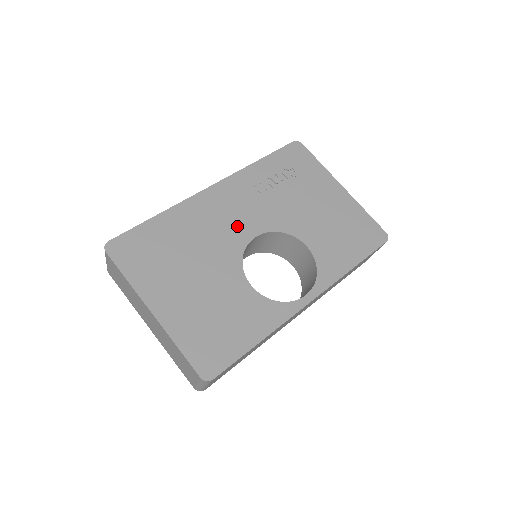
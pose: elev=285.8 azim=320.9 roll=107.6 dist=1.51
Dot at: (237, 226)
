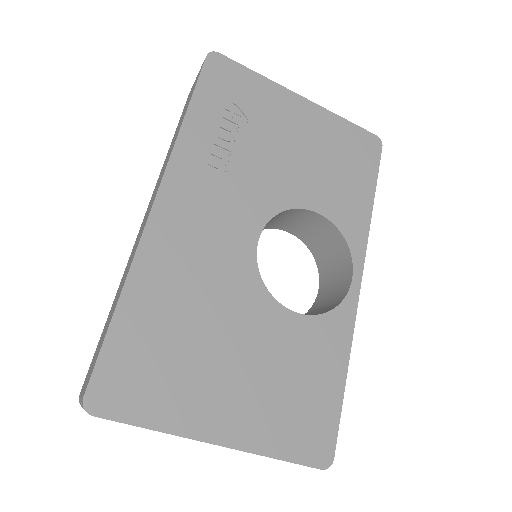
Dot at: (228, 242)
